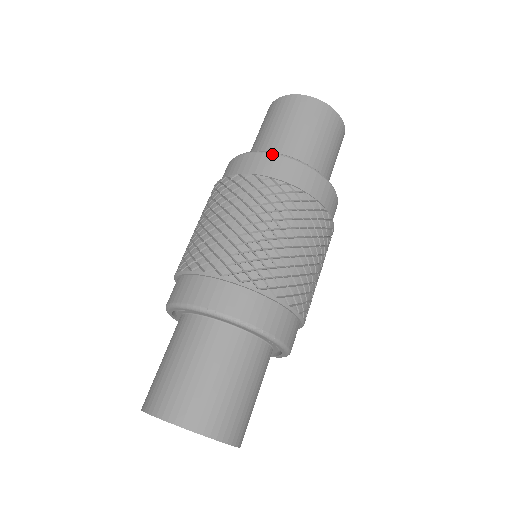
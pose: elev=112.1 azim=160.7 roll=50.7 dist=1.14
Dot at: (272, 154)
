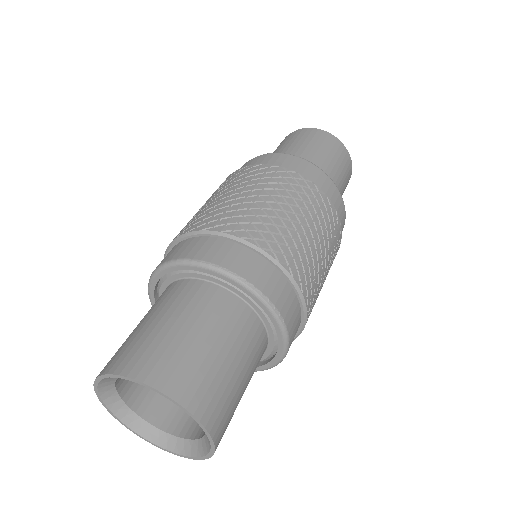
Dot at: (298, 157)
